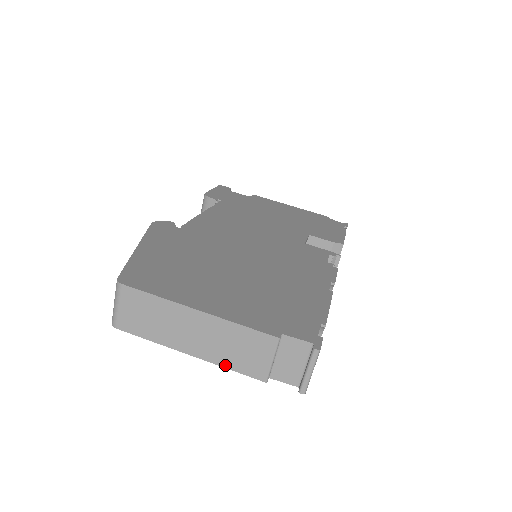
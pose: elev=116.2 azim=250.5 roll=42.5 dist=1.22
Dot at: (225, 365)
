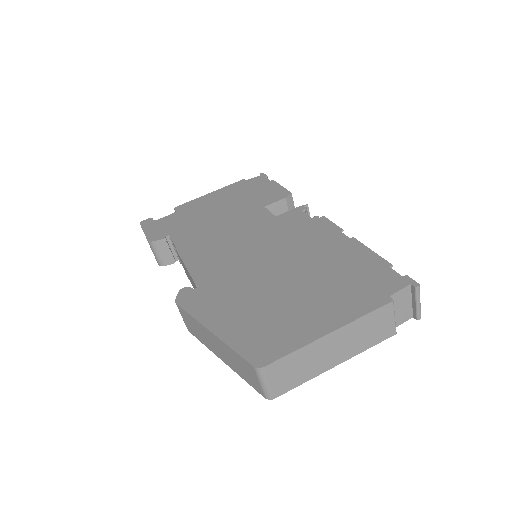
Dot at: (365, 349)
